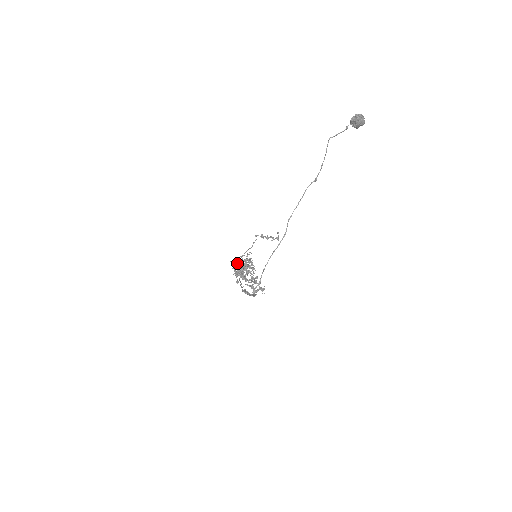
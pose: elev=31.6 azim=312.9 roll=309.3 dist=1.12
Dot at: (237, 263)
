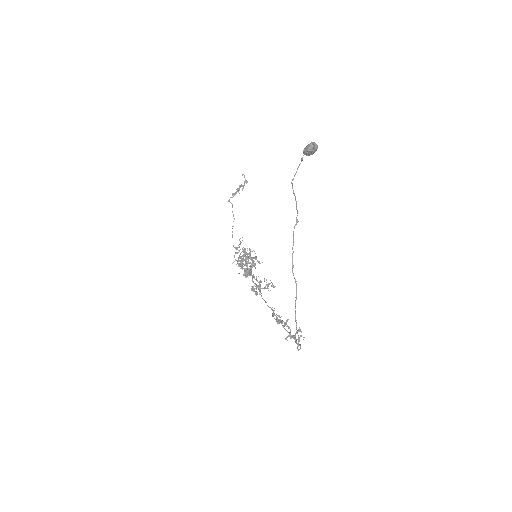
Dot at: (240, 264)
